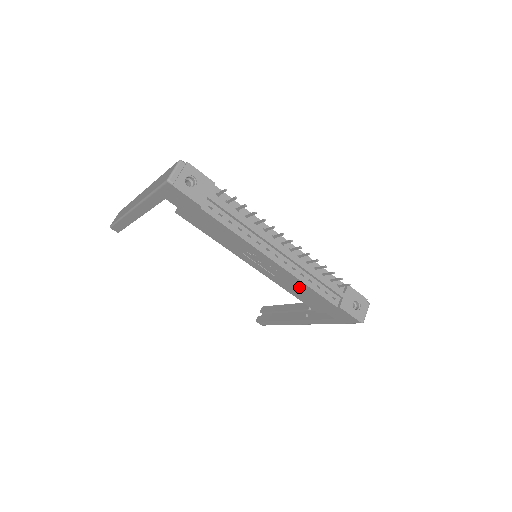
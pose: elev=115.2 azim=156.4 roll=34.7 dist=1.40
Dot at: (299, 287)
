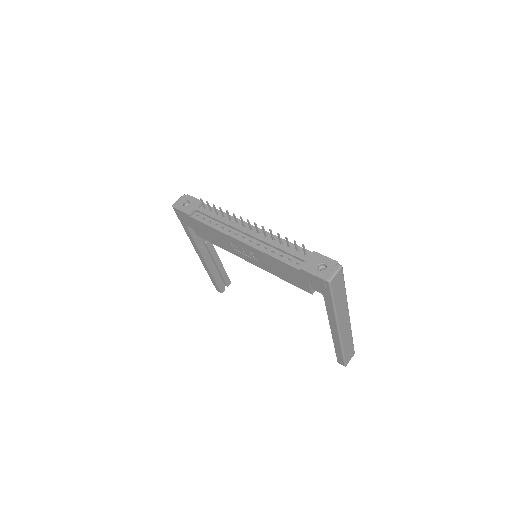
Dot at: (272, 263)
